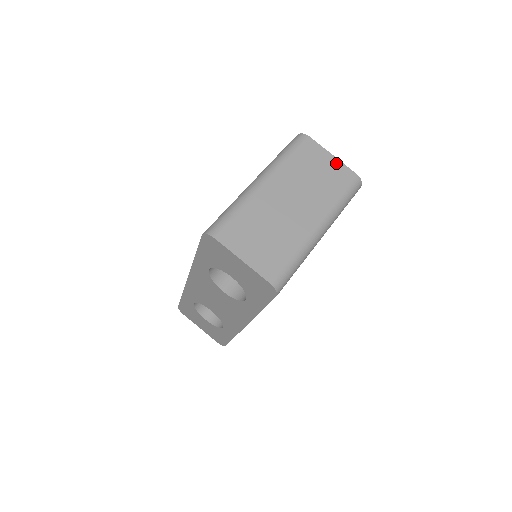
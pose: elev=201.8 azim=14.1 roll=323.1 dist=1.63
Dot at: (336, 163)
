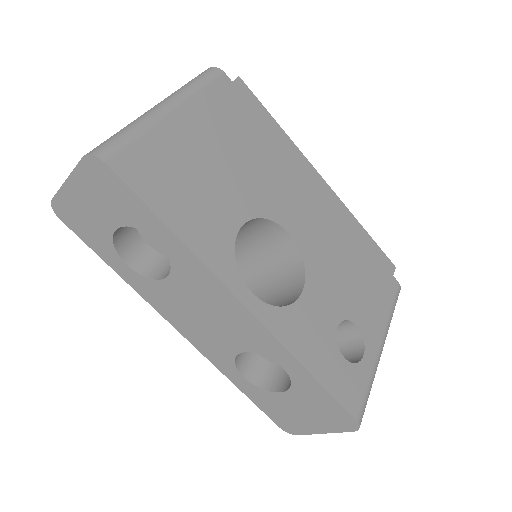
Dot at: occluded
